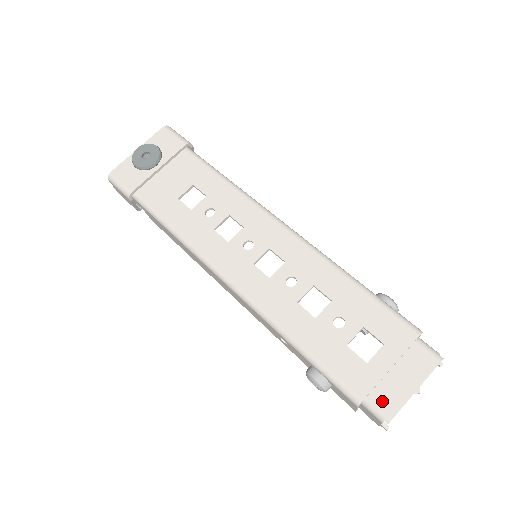
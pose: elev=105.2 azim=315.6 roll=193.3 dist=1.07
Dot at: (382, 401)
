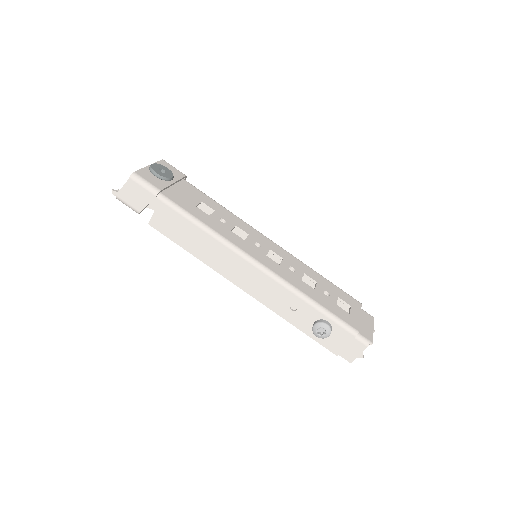
Dot at: (364, 334)
